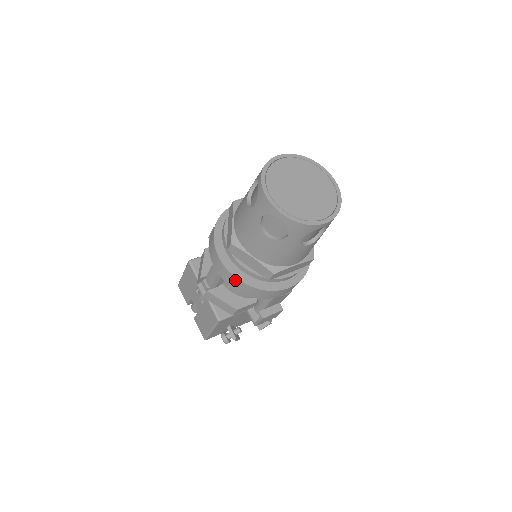
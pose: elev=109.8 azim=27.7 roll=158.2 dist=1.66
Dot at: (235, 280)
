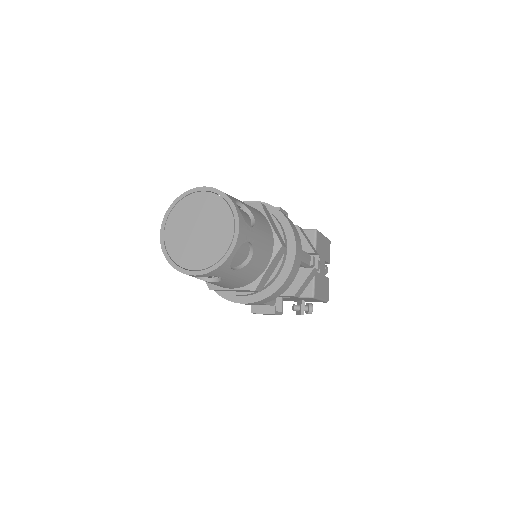
Dot at: occluded
